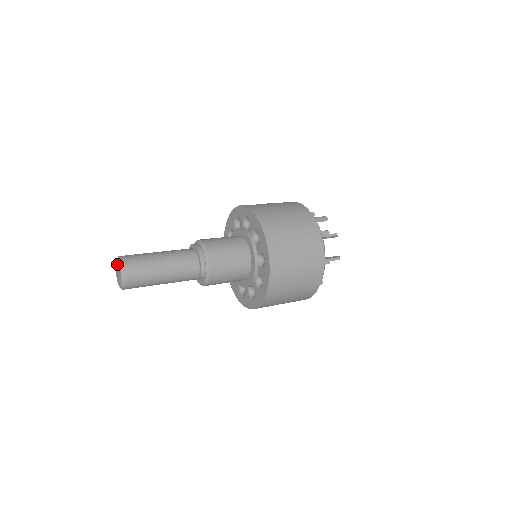
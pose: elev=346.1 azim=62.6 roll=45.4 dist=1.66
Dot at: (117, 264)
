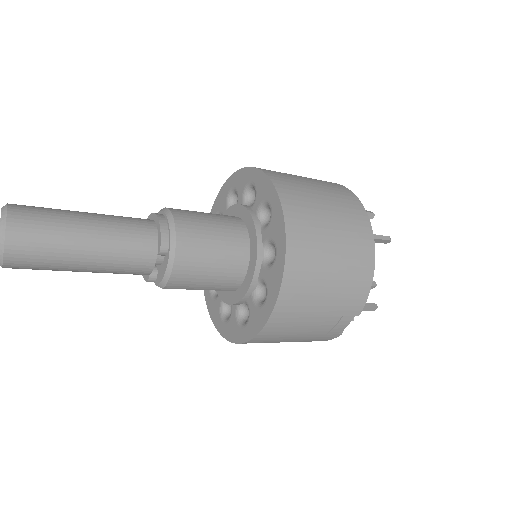
Dot at: occluded
